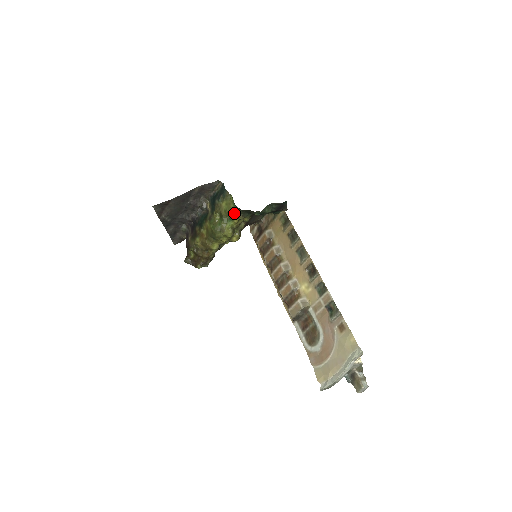
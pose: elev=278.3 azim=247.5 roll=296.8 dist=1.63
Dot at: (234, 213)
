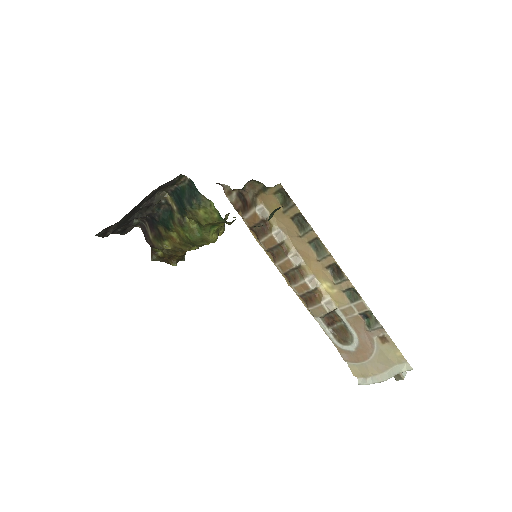
Dot at: (220, 222)
